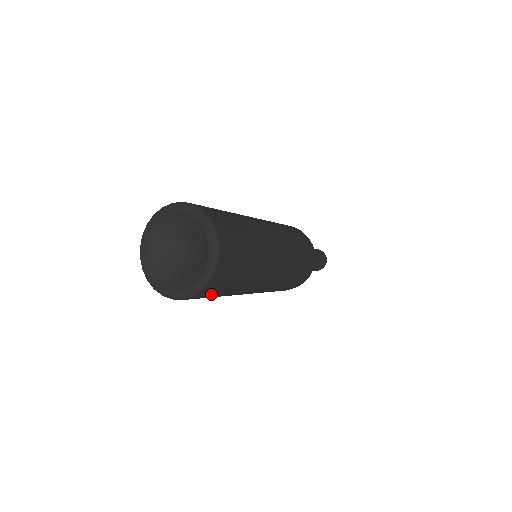
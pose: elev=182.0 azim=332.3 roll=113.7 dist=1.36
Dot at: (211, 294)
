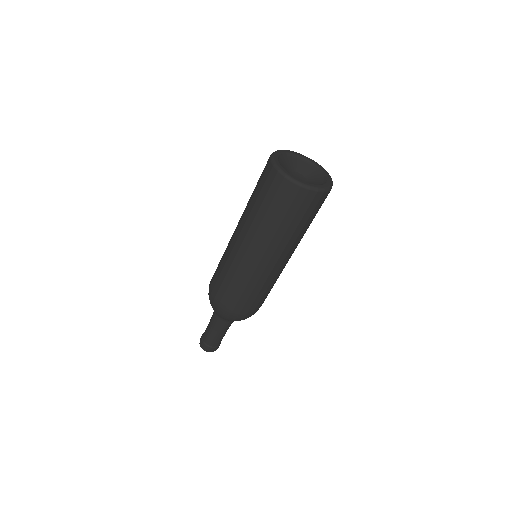
Dot at: (284, 199)
